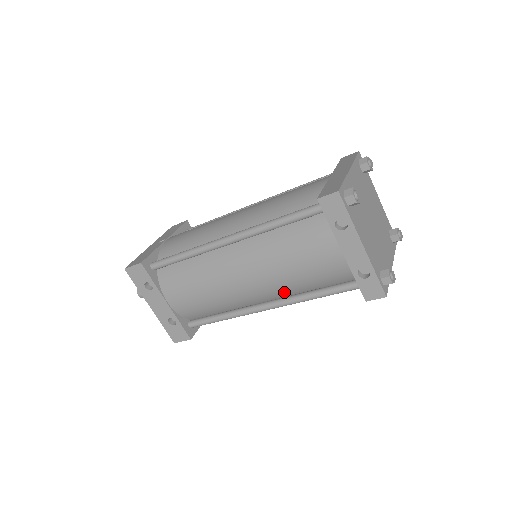
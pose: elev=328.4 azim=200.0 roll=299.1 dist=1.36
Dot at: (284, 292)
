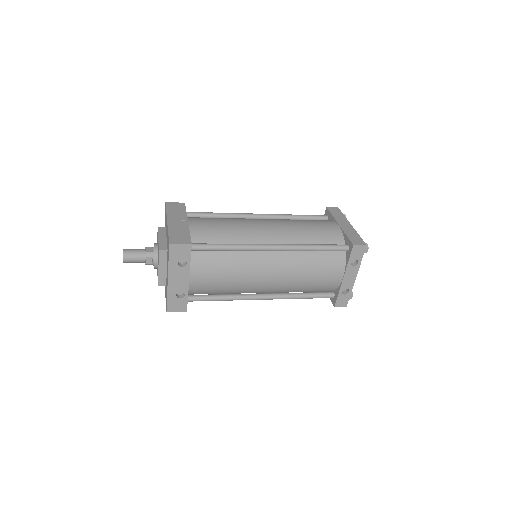
Dot at: (285, 290)
